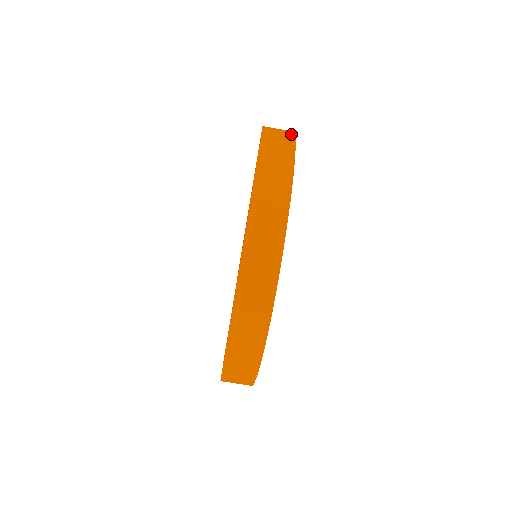
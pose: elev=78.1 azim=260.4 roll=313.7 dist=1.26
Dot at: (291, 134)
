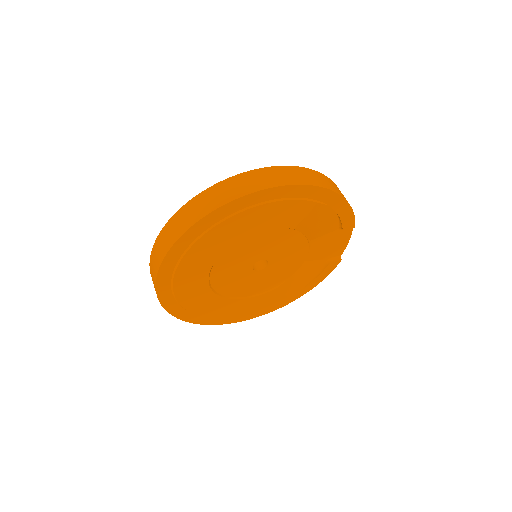
Dot at: (326, 186)
